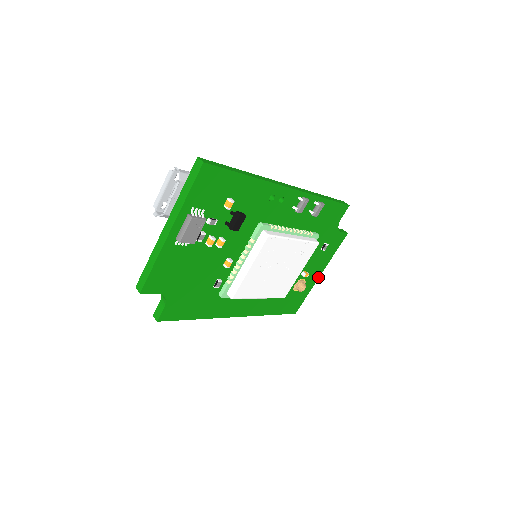
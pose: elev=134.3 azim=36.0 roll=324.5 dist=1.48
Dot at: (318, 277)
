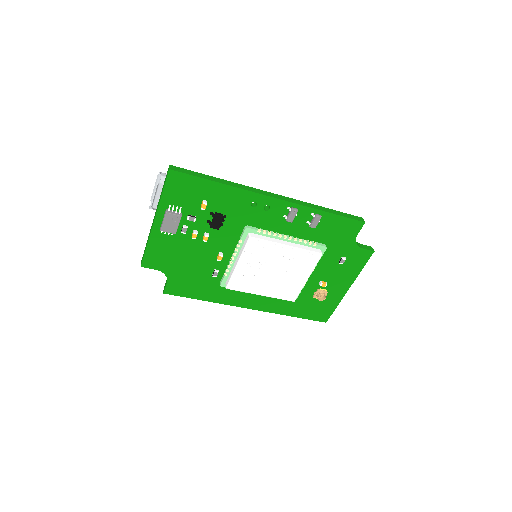
Dot at: (346, 291)
